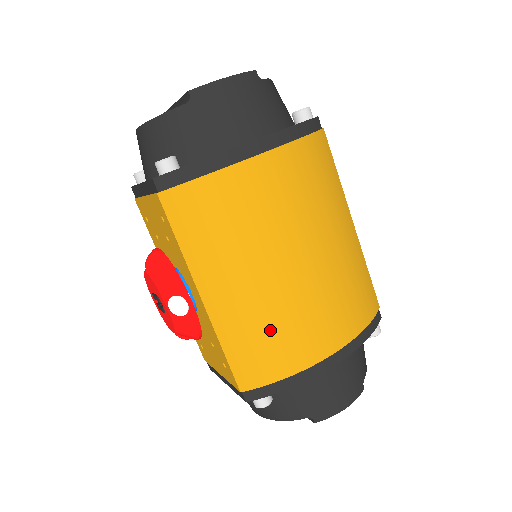
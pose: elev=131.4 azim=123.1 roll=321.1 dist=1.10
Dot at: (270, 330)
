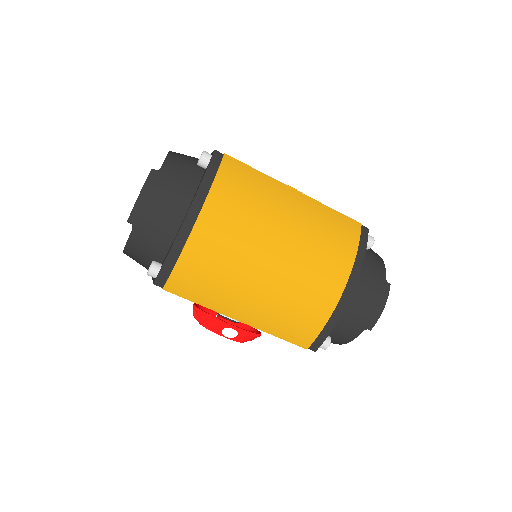
Dot at: (292, 307)
